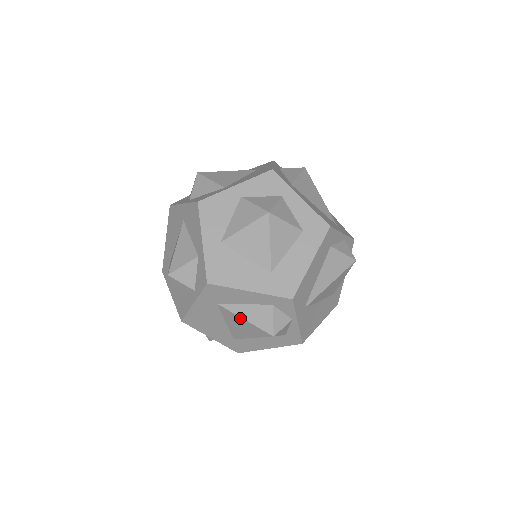
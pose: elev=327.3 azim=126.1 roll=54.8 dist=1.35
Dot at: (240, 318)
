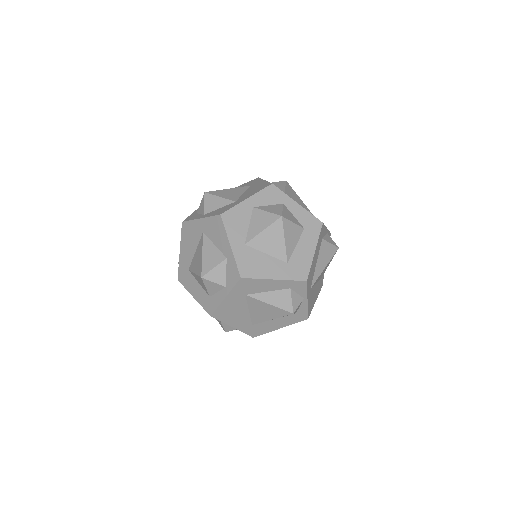
Dot at: (265, 303)
